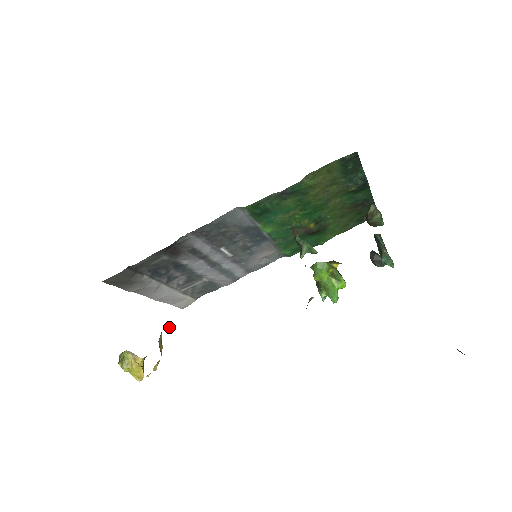
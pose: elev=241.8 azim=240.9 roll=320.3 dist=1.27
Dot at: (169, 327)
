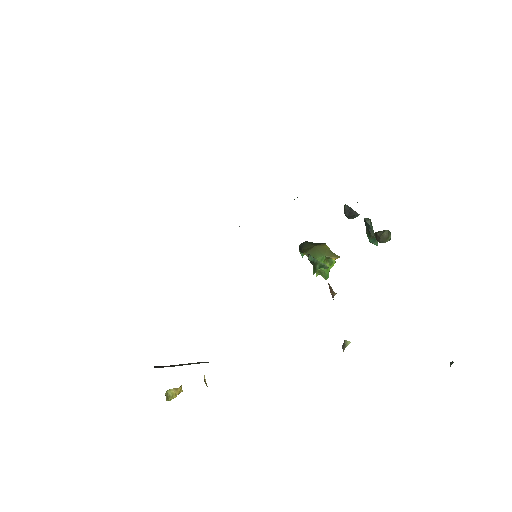
Dot at: occluded
